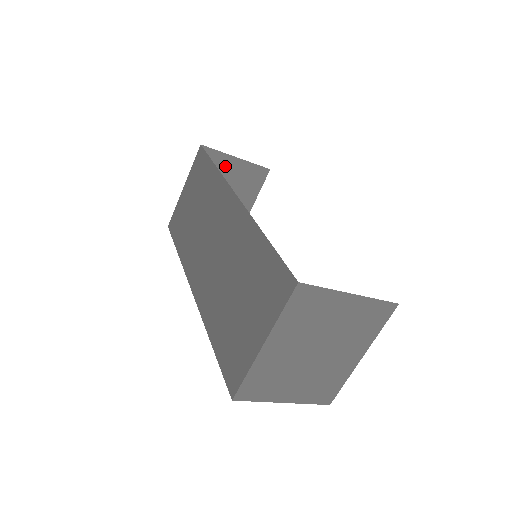
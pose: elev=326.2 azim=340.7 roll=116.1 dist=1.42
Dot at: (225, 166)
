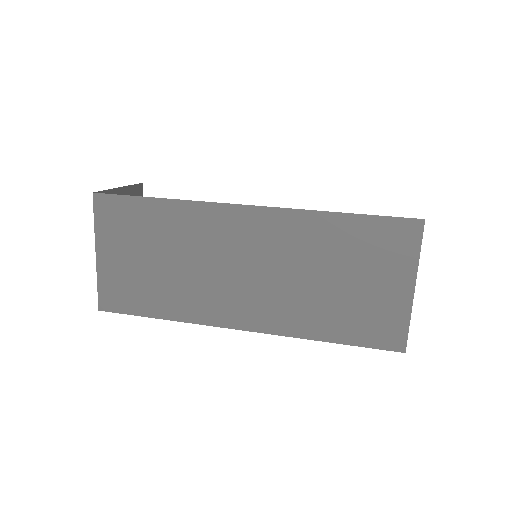
Dot at: occluded
